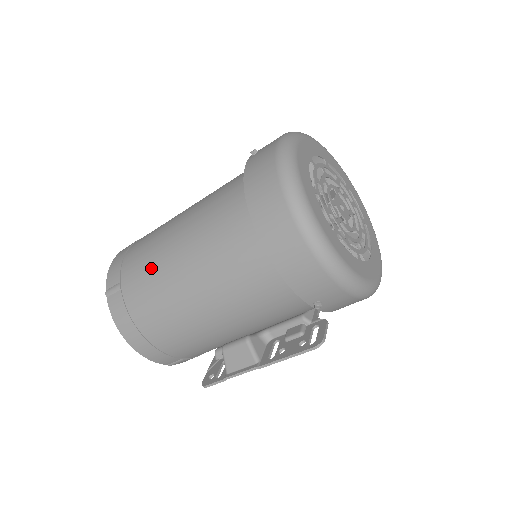
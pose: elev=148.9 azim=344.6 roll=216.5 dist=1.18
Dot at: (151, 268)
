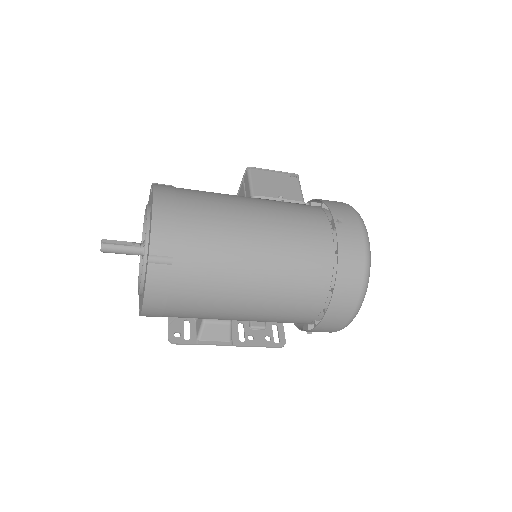
Dot at: (219, 265)
